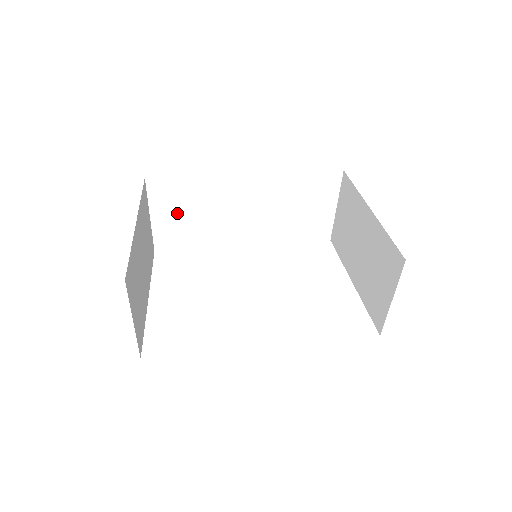
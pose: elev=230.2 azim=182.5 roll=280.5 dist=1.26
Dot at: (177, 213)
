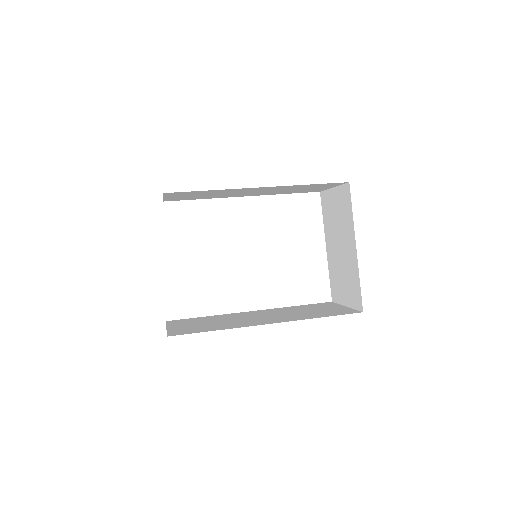
Dot at: (188, 196)
